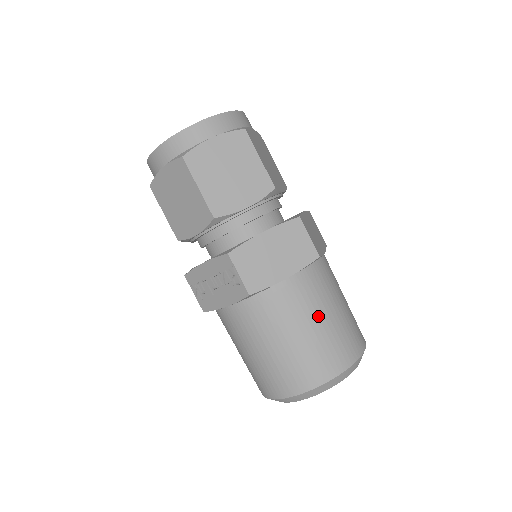
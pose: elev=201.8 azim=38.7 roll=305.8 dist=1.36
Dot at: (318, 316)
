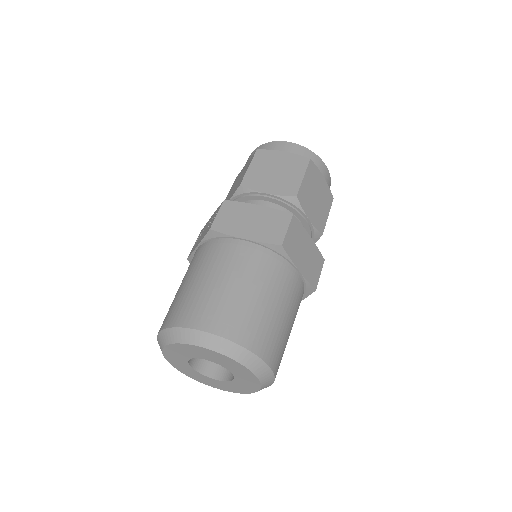
Dot at: (240, 281)
